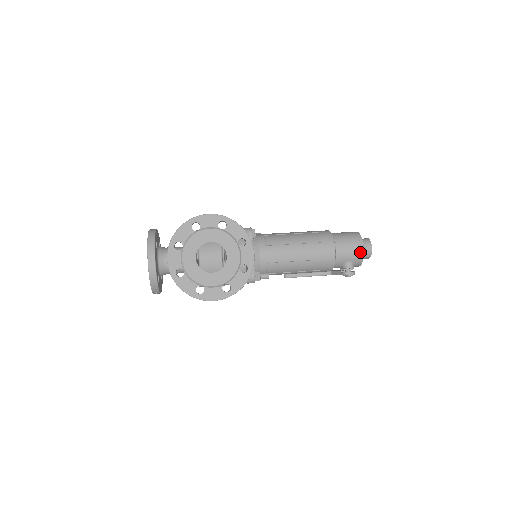
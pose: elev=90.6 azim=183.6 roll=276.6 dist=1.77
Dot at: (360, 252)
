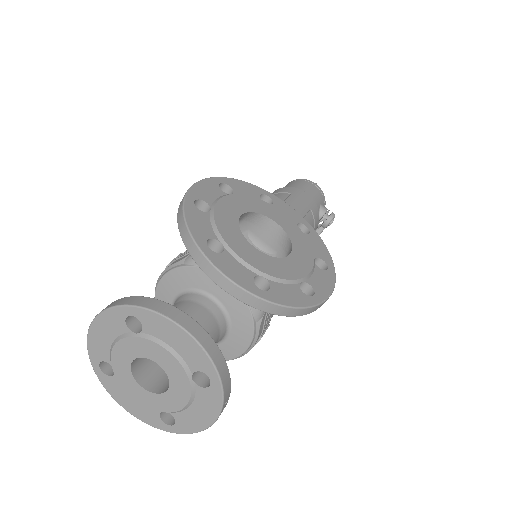
Dot at: (318, 189)
